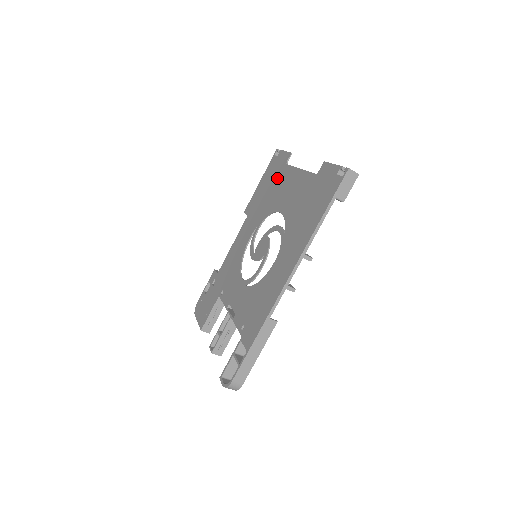
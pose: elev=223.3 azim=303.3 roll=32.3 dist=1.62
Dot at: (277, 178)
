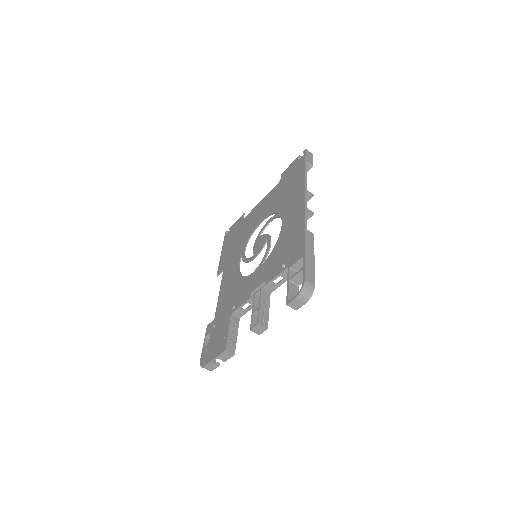
Dot at: (240, 228)
